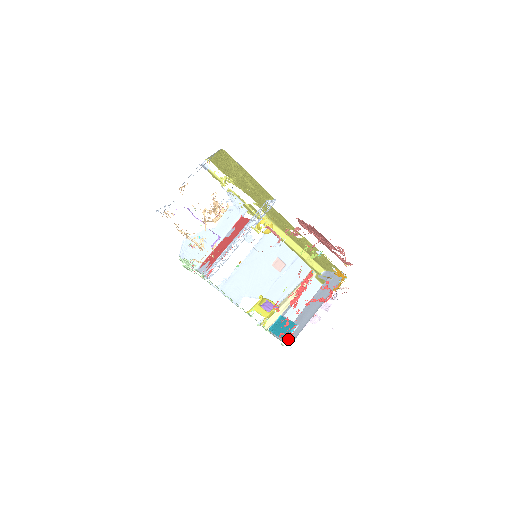
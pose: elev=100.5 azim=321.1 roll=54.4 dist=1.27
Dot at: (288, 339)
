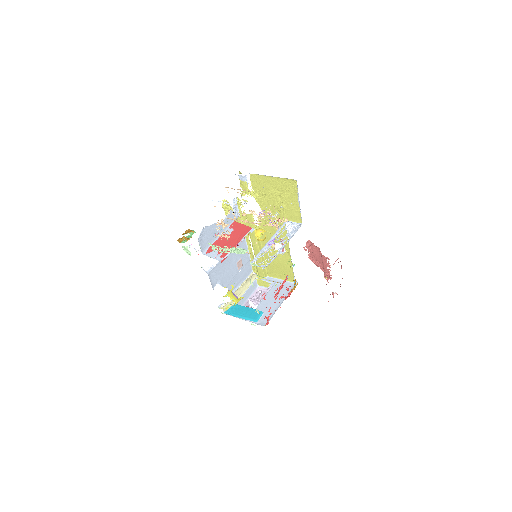
Dot at: (259, 322)
